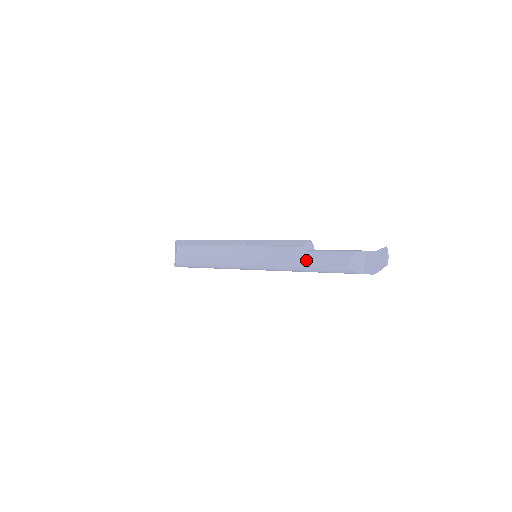
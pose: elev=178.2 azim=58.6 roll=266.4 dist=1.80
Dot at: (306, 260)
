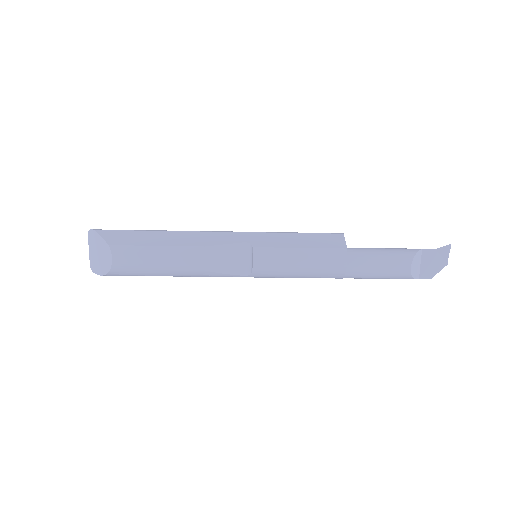
Dot at: (349, 266)
